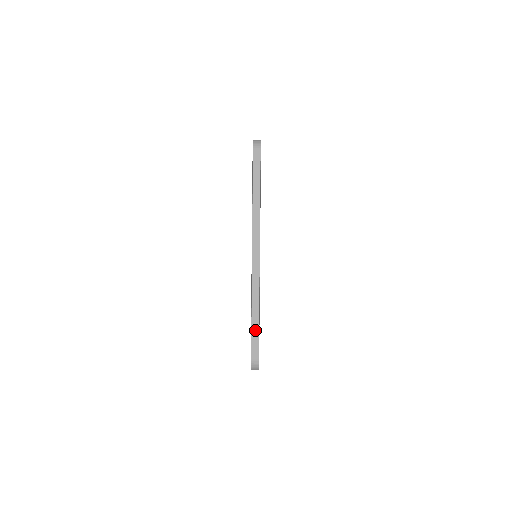
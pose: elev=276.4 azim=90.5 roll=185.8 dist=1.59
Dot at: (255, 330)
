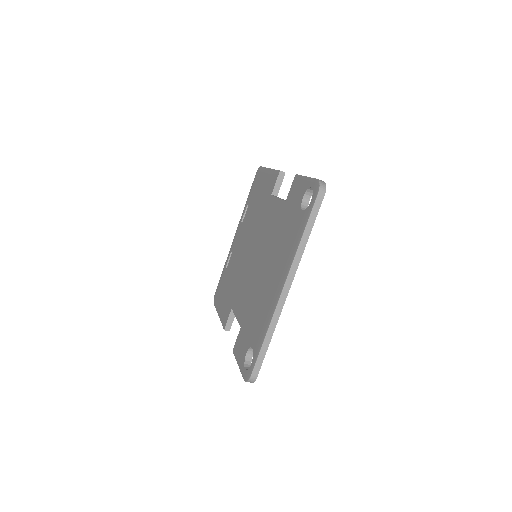
Dot at: (263, 352)
